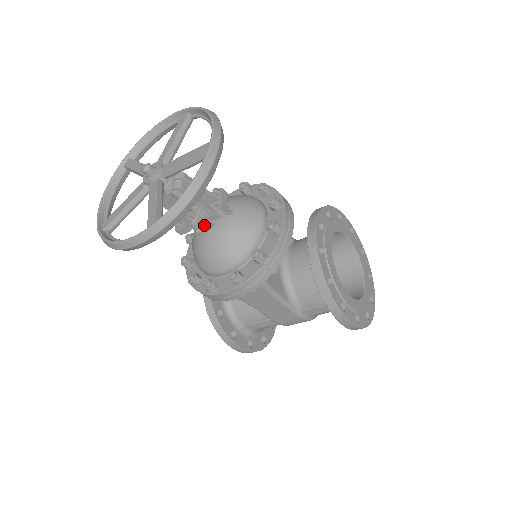
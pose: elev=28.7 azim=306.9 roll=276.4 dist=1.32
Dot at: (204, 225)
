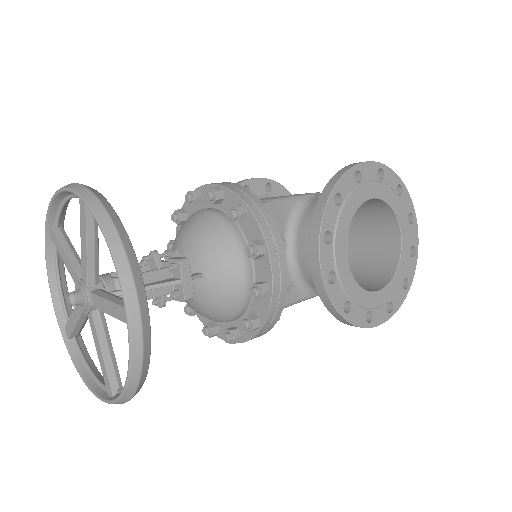
Dot at: occluded
